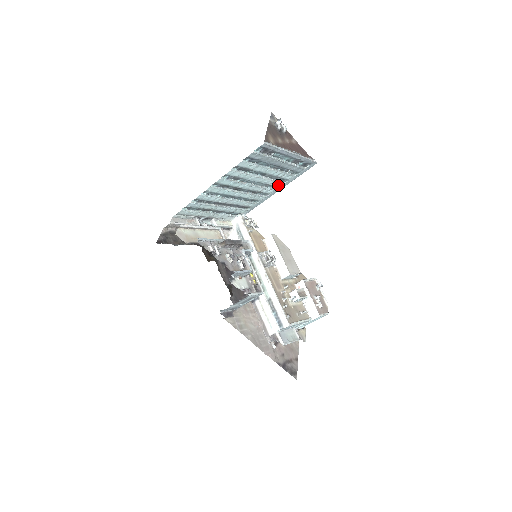
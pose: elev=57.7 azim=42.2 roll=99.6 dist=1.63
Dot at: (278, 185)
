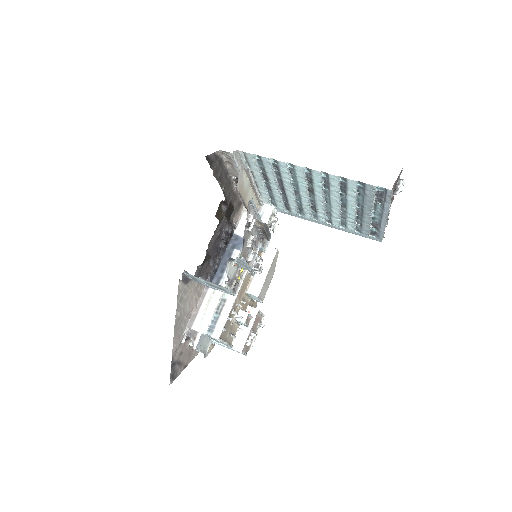
Dot at: (334, 222)
